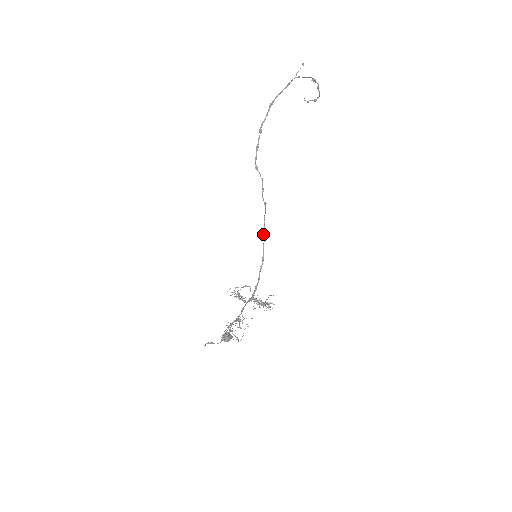
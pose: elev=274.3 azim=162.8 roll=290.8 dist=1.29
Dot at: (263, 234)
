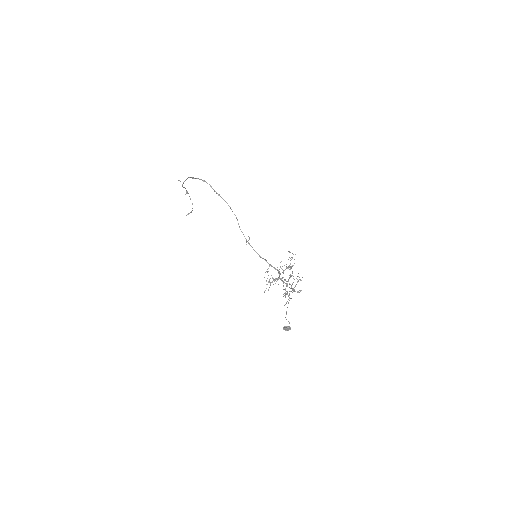
Dot at: (248, 243)
